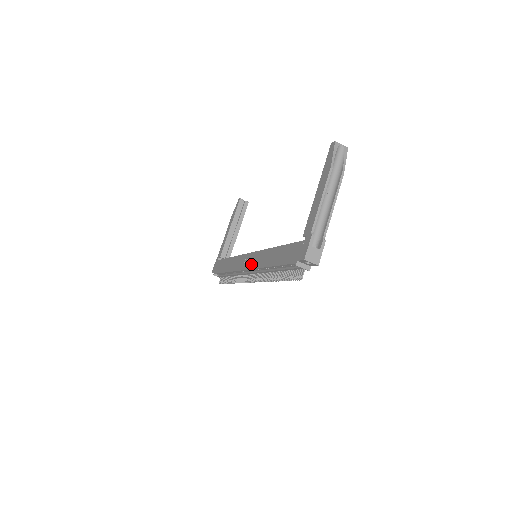
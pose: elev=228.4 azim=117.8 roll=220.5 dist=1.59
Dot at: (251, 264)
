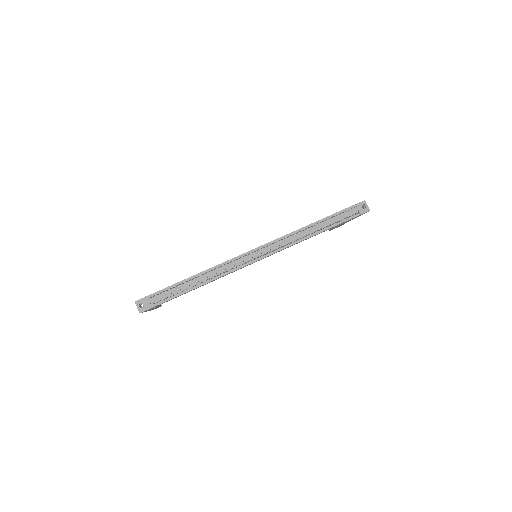
Dot at: (268, 242)
